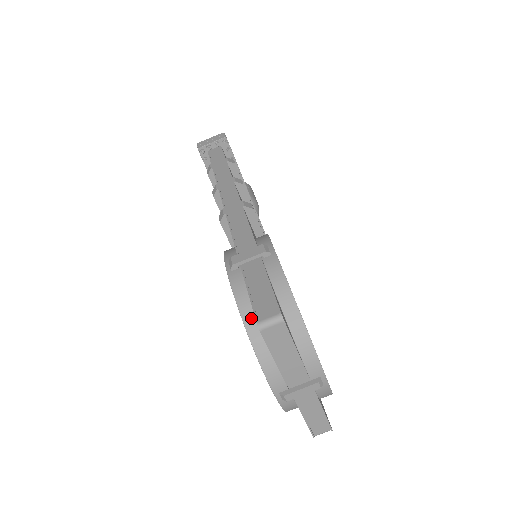
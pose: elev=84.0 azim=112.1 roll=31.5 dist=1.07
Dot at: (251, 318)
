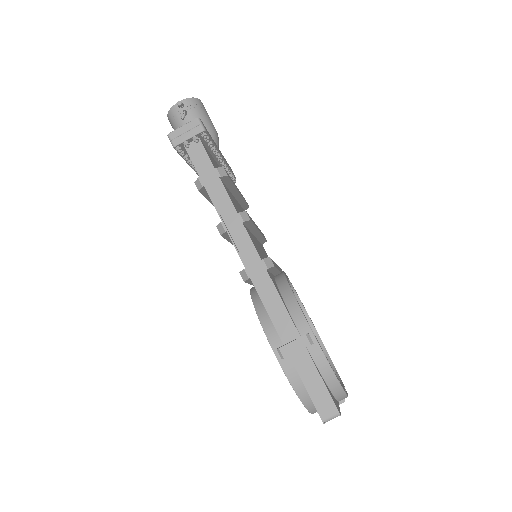
Dot at: (305, 395)
